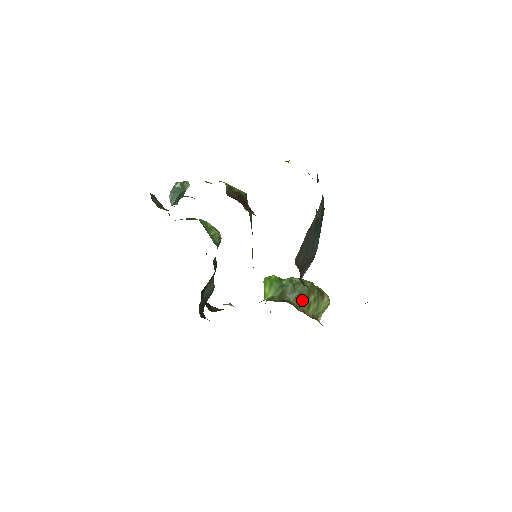
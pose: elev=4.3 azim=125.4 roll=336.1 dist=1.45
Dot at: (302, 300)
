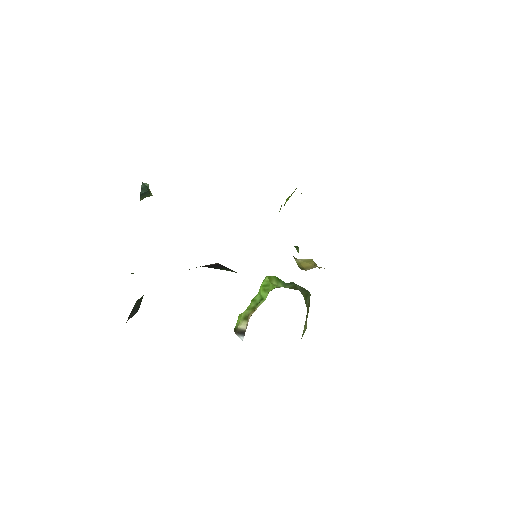
Dot at: (308, 302)
